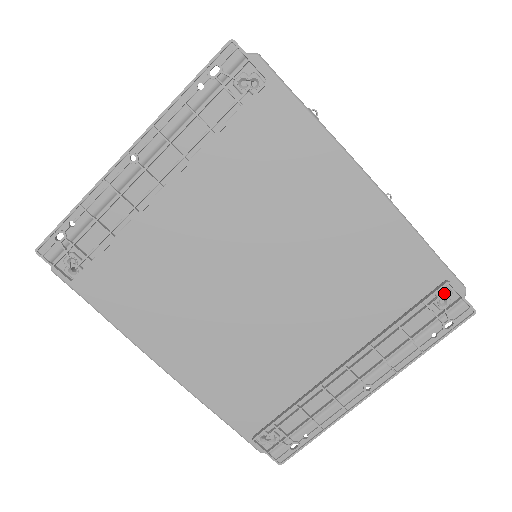
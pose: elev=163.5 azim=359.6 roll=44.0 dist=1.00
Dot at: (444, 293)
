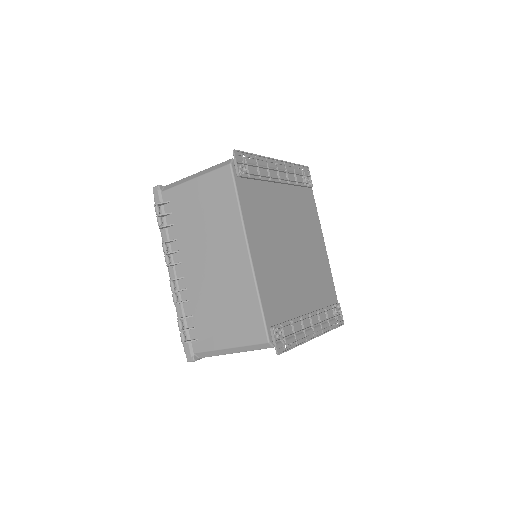
Dot at: (336, 308)
